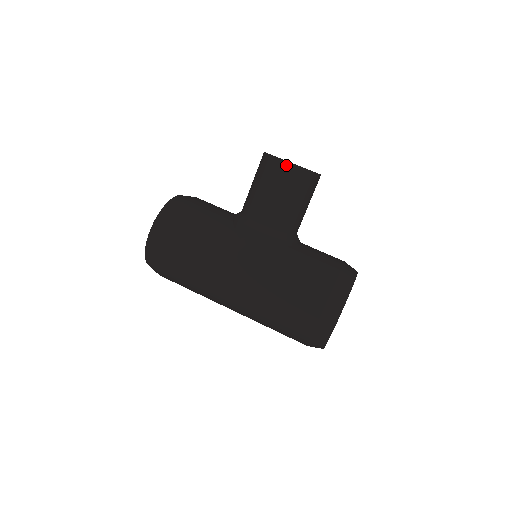
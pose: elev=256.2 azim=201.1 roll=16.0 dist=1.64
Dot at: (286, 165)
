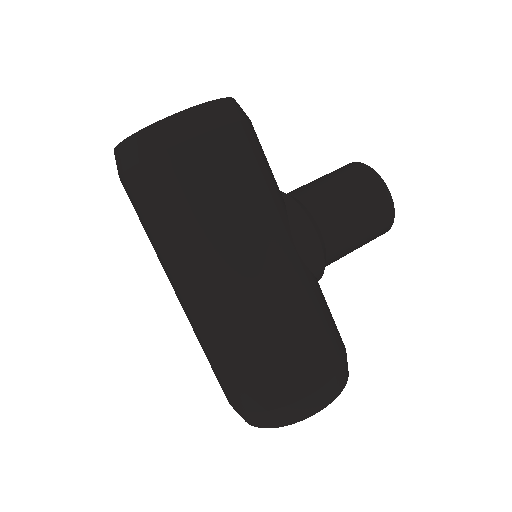
Dot at: (388, 198)
